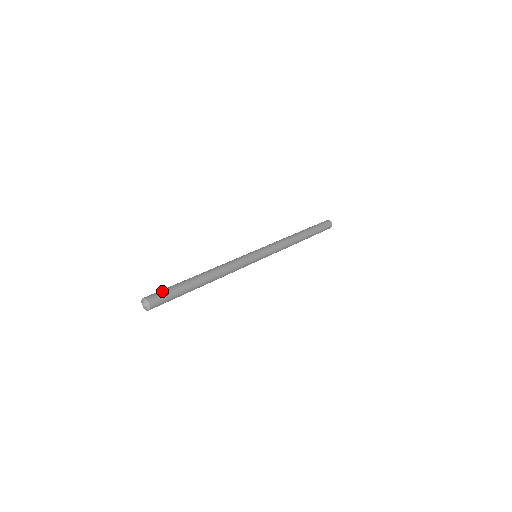
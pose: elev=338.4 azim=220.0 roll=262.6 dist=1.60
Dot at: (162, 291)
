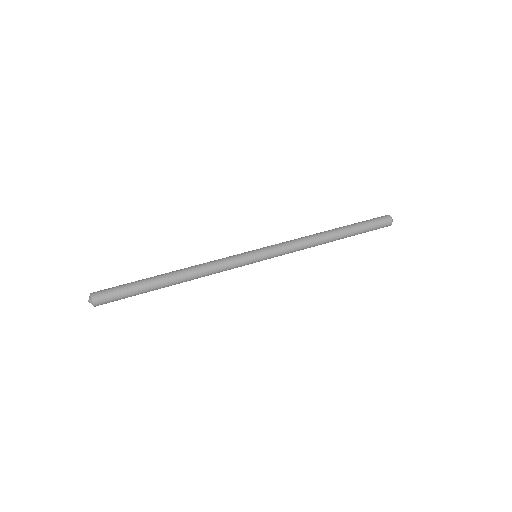
Dot at: (115, 296)
